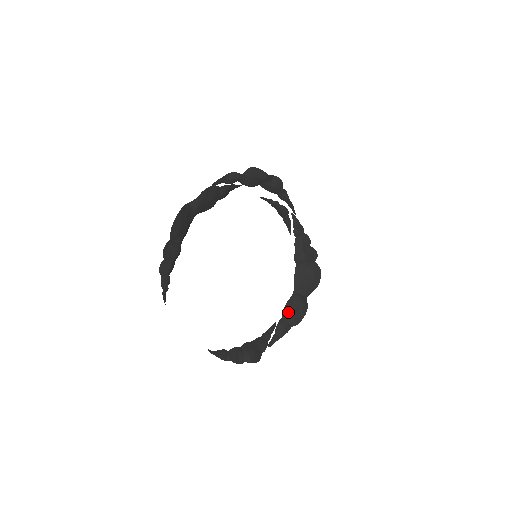
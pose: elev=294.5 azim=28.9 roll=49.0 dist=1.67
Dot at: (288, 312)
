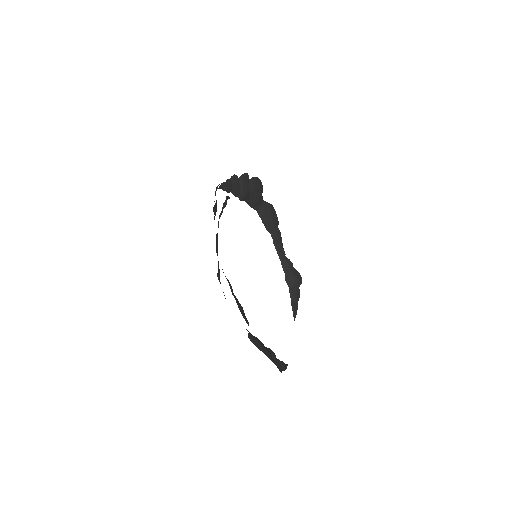
Dot at: (270, 227)
